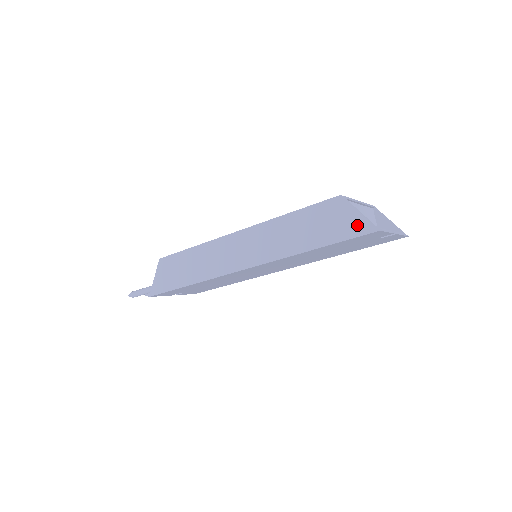
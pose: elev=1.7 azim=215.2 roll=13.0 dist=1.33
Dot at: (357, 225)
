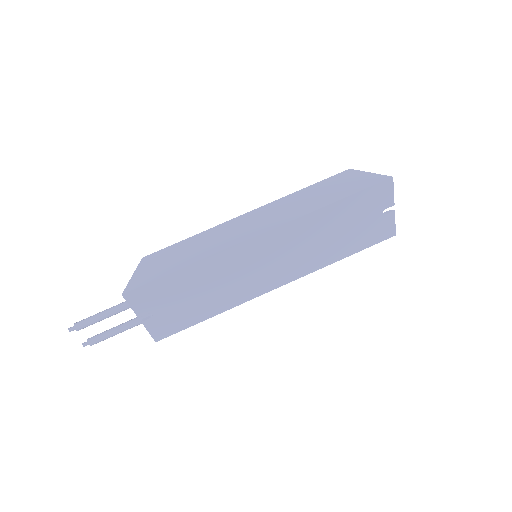
Dot at: (372, 179)
